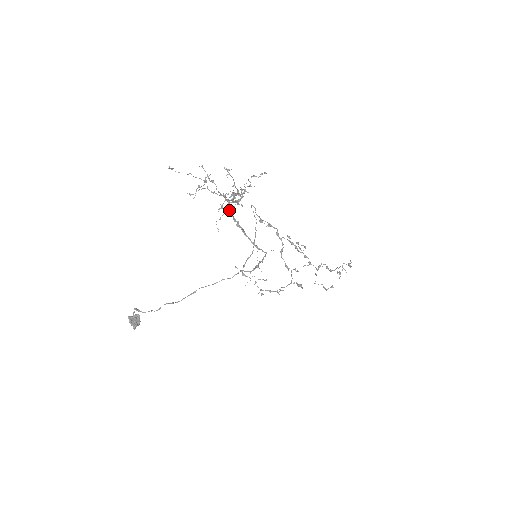
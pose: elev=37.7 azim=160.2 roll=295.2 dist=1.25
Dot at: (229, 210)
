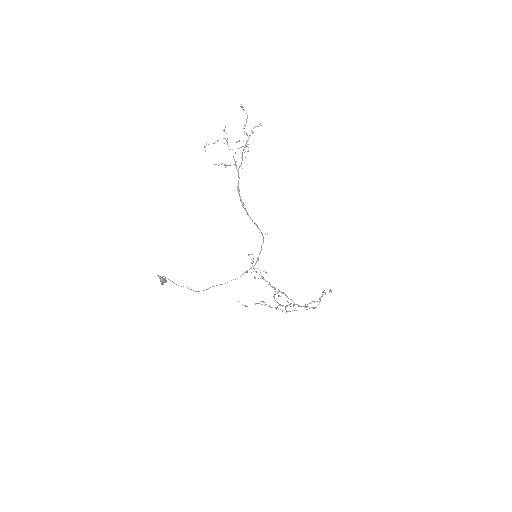
Dot at: (241, 147)
